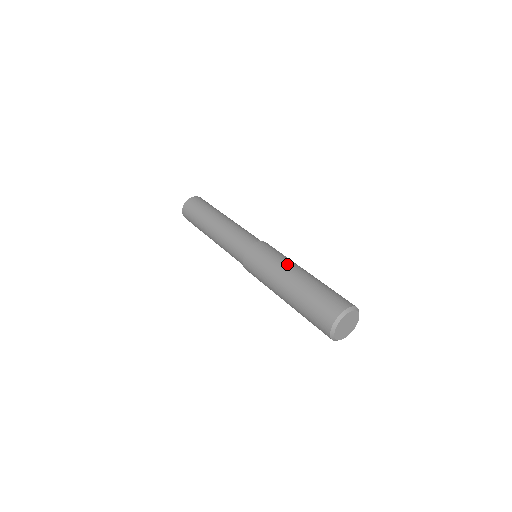
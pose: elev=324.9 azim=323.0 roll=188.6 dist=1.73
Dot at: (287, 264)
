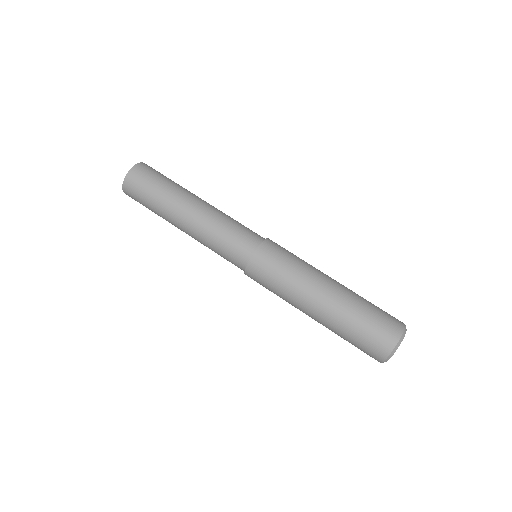
Dot at: (302, 293)
